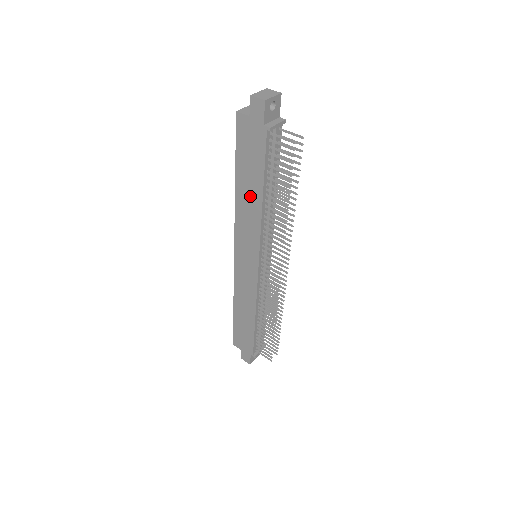
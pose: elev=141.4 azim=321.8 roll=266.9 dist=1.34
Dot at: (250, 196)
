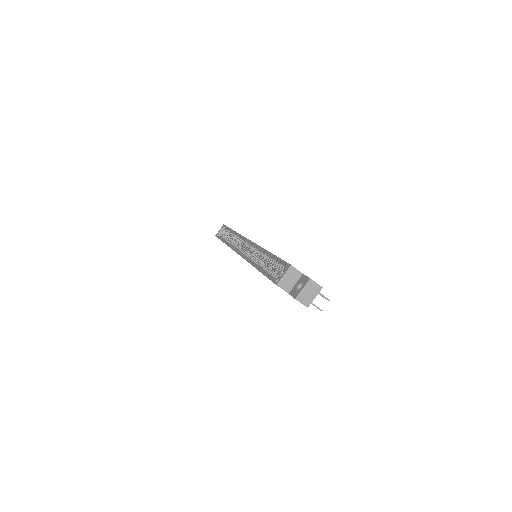
Dot at: occluded
